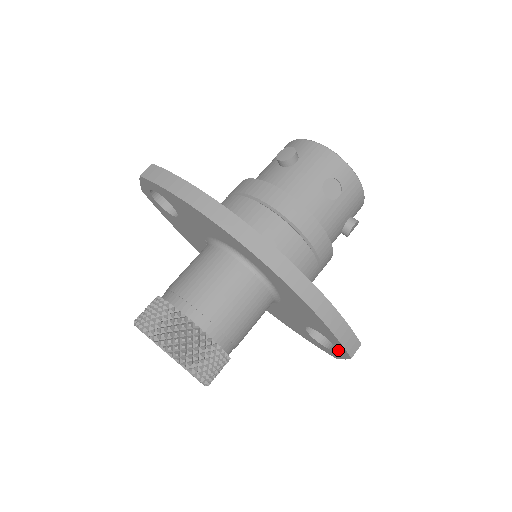
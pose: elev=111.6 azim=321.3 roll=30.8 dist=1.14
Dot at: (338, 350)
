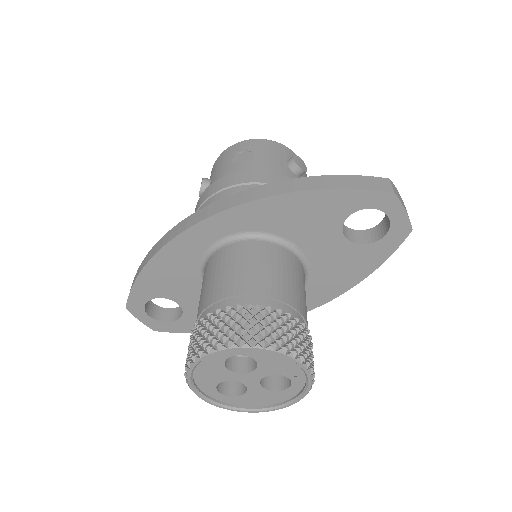
Dot at: (382, 207)
